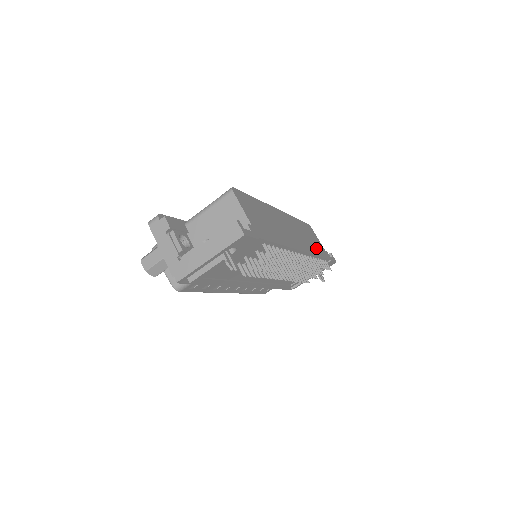
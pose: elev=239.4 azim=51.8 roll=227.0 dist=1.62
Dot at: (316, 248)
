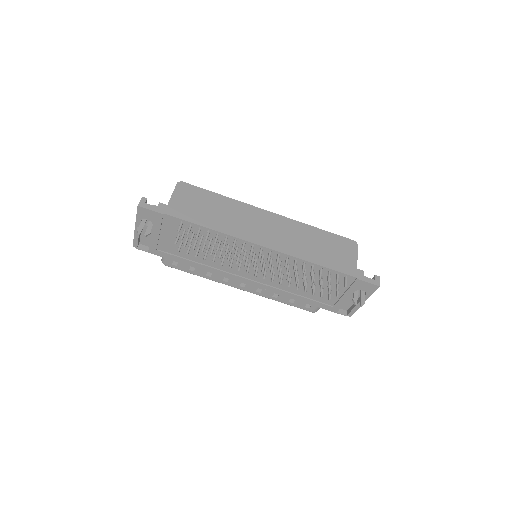
Dot at: (323, 258)
